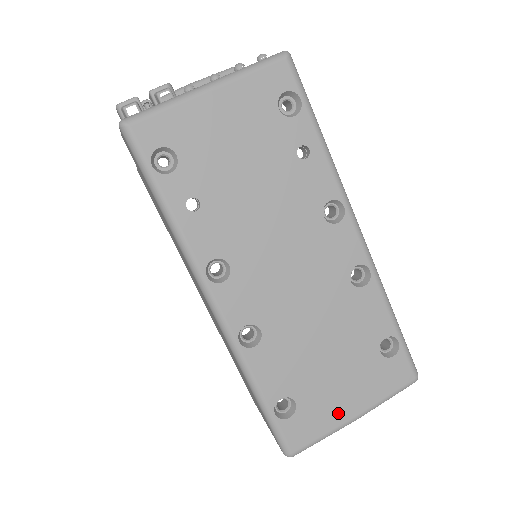
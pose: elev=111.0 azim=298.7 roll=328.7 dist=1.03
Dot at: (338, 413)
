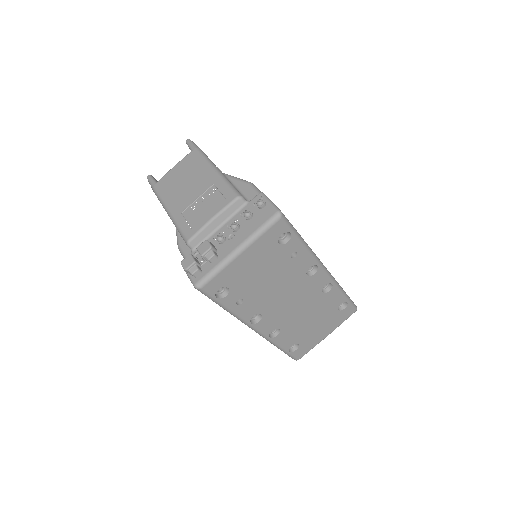
Dot at: (319, 339)
